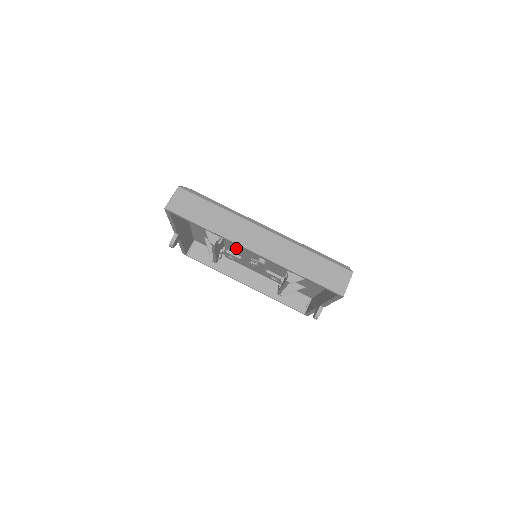
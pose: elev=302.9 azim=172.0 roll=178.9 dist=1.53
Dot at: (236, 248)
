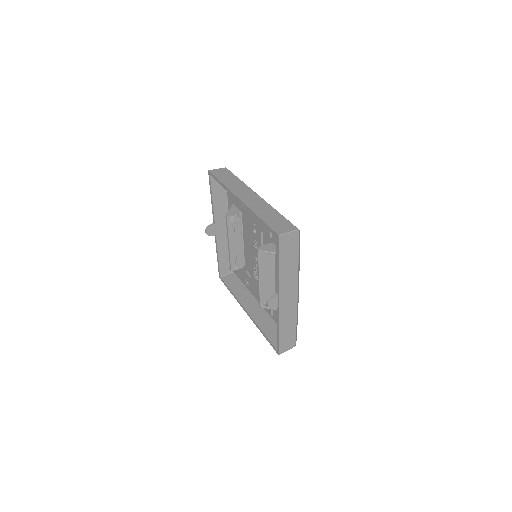
Dot at: (249, 258)
